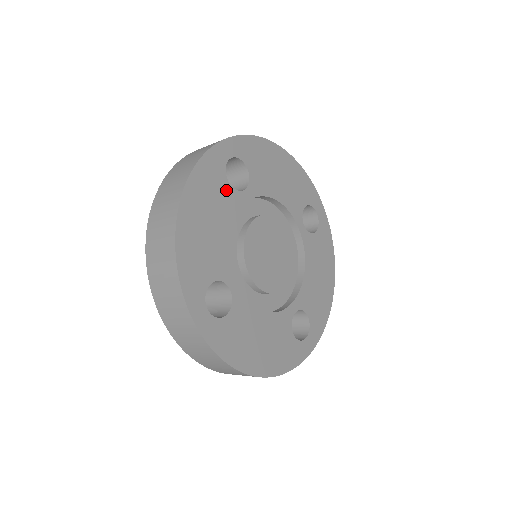
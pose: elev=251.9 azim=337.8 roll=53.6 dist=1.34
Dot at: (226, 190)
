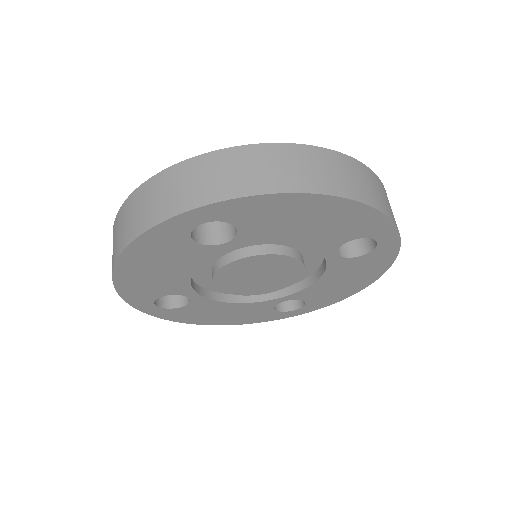
Dot at: (190, 247)
